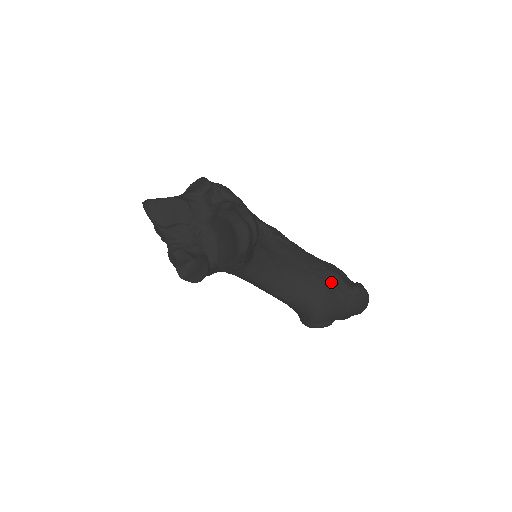
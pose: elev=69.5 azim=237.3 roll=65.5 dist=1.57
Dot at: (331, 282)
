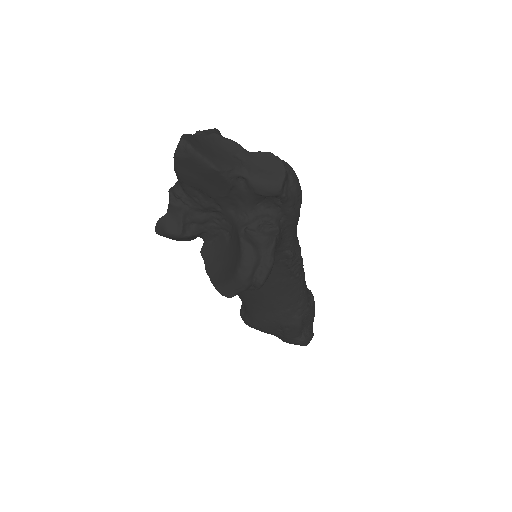
Dot at: (287, 326)
